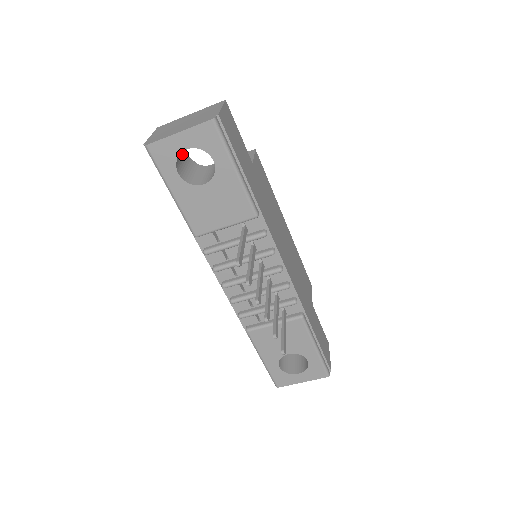
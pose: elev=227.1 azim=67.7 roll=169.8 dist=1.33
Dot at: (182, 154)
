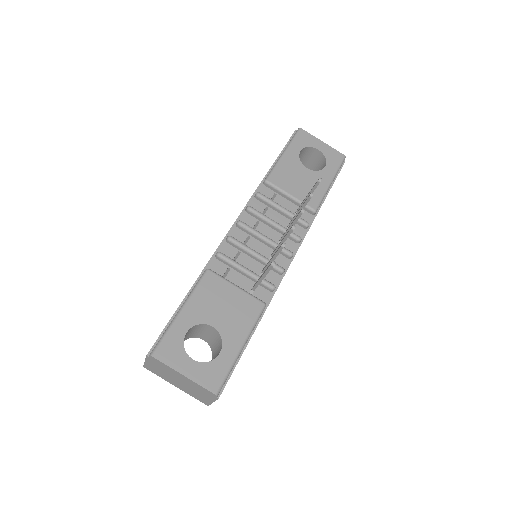
Dot at: occluded
